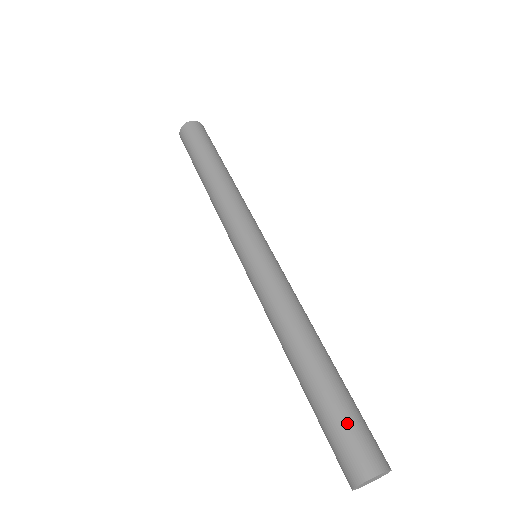
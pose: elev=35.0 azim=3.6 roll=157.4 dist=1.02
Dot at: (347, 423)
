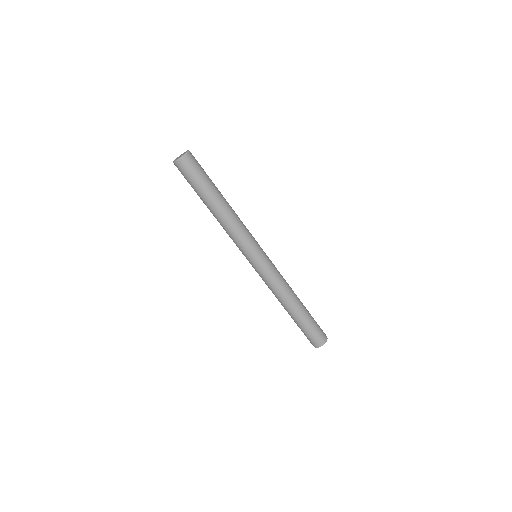
Dot at: (317, 324)
